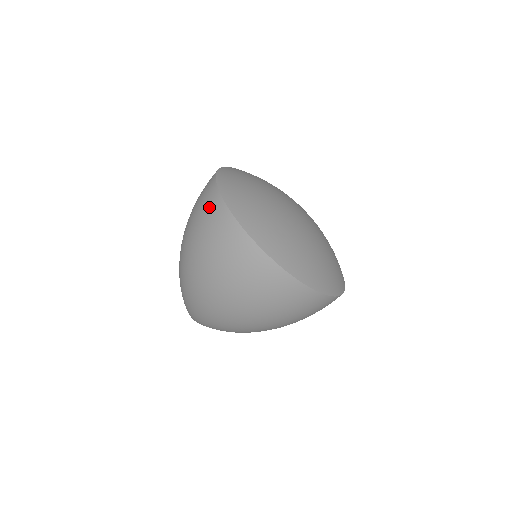
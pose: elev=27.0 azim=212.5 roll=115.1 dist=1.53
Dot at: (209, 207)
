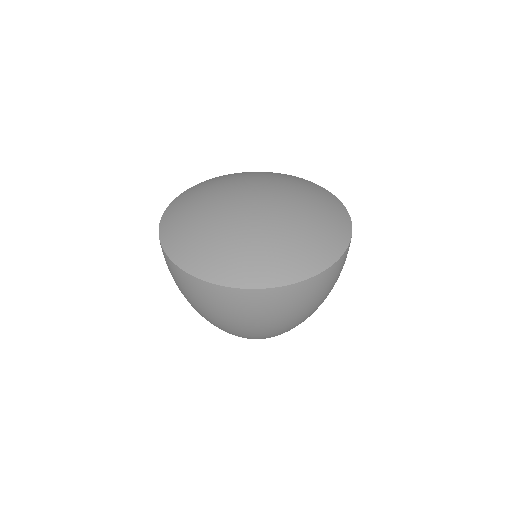
Dot at: occluded
